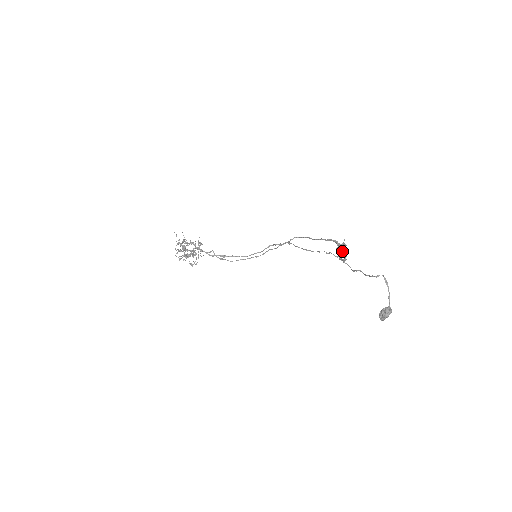
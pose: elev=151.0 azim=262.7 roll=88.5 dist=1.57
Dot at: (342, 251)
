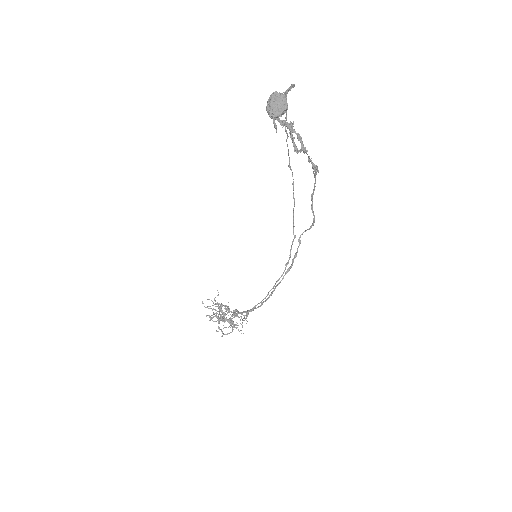
Dot at: (316, 170)
